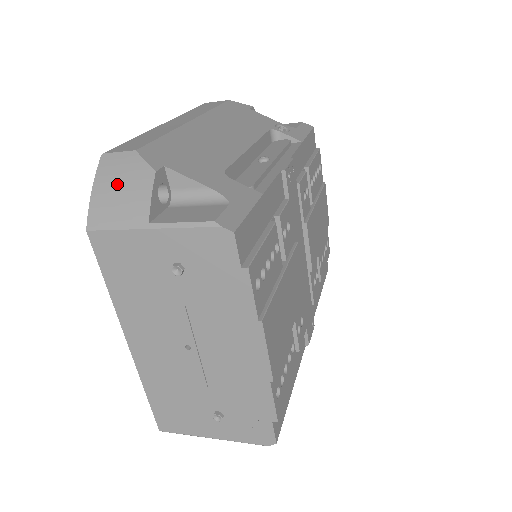
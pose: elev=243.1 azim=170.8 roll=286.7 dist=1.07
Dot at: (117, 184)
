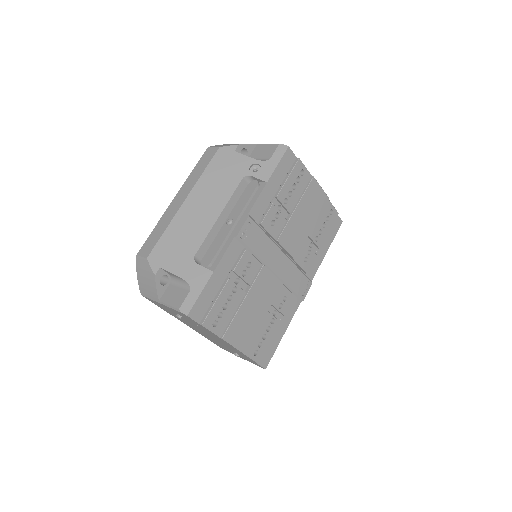
Dot at: (144, 277)
